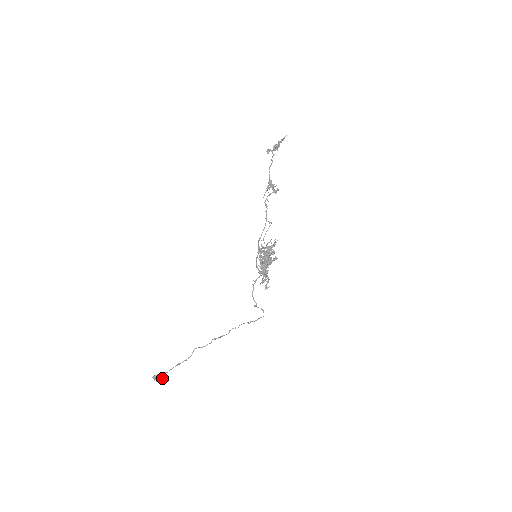
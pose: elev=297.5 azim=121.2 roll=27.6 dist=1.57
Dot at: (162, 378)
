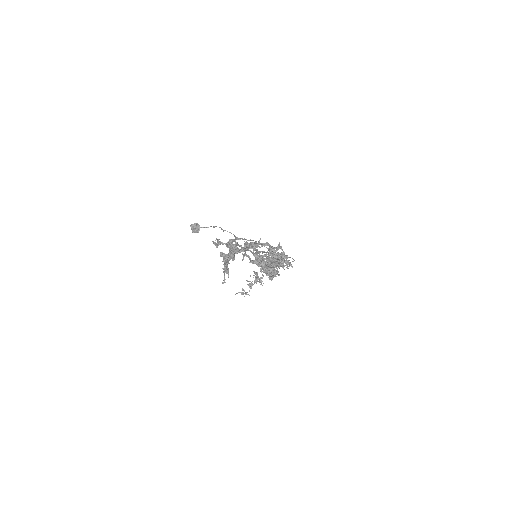
Dot at: (198, 231)
